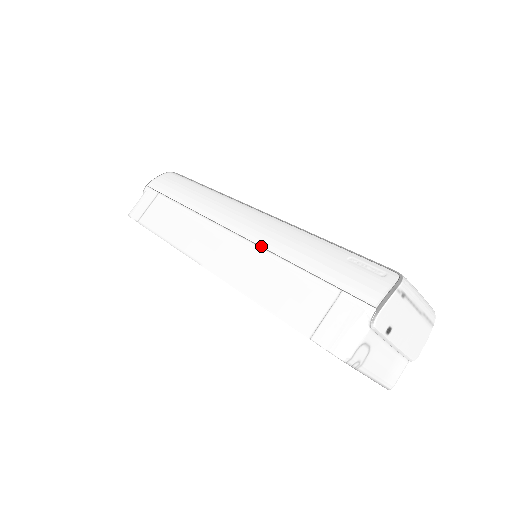
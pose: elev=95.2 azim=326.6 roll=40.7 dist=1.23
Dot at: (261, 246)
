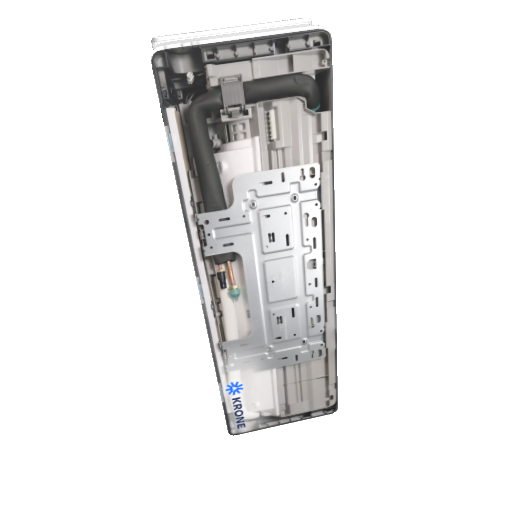
Dot at: occluded
